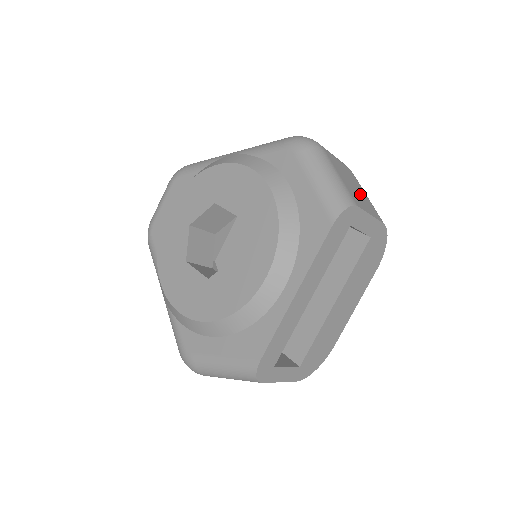
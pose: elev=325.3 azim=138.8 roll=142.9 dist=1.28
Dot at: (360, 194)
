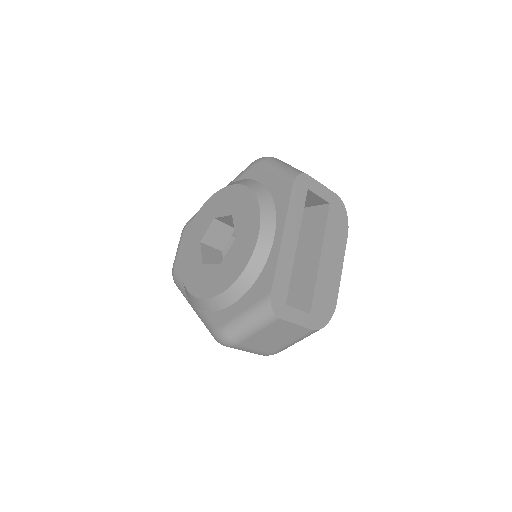
Dot at: occluded
